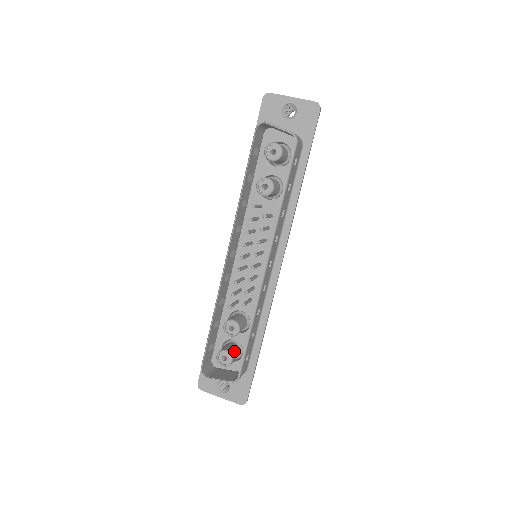
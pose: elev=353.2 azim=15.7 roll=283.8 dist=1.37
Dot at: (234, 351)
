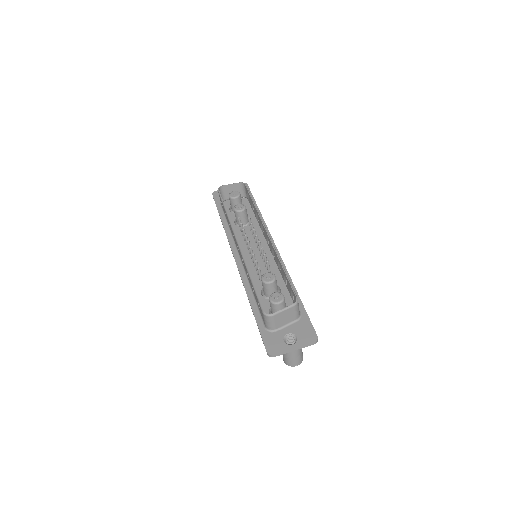
Dot at: occluded
